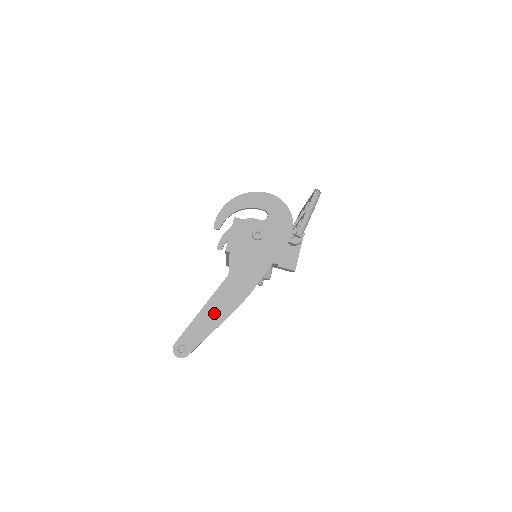
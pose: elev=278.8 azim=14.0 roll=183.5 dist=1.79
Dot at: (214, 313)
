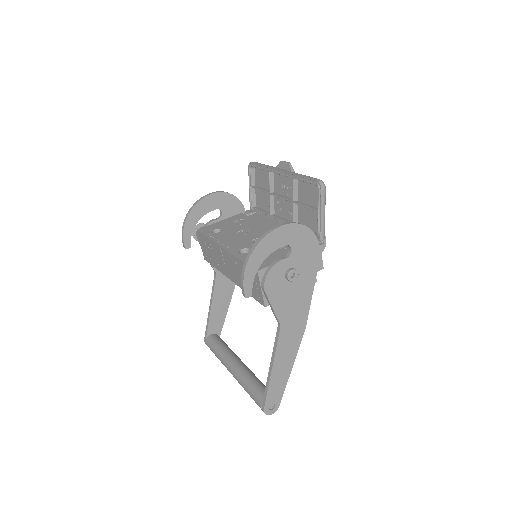
Dot at: (284, 363)
